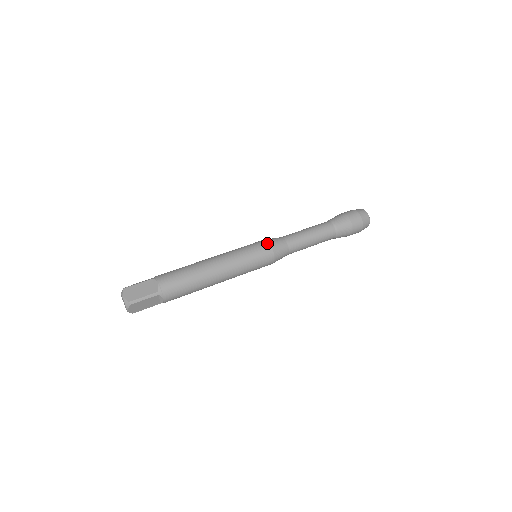
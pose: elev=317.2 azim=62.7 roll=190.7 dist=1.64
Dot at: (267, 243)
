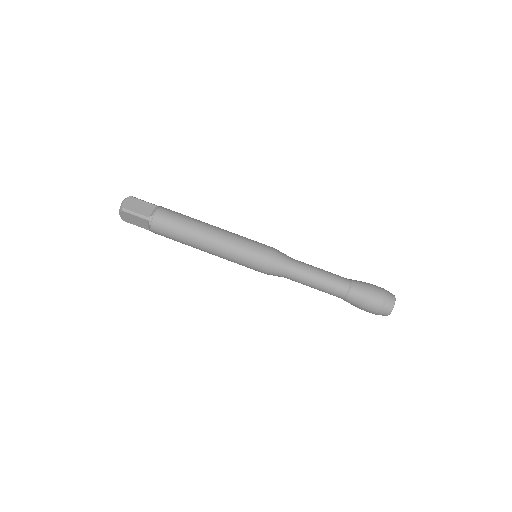
Dot at: (264, 271)
